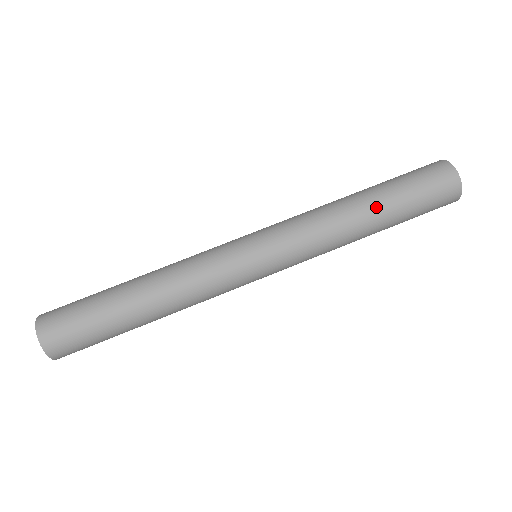
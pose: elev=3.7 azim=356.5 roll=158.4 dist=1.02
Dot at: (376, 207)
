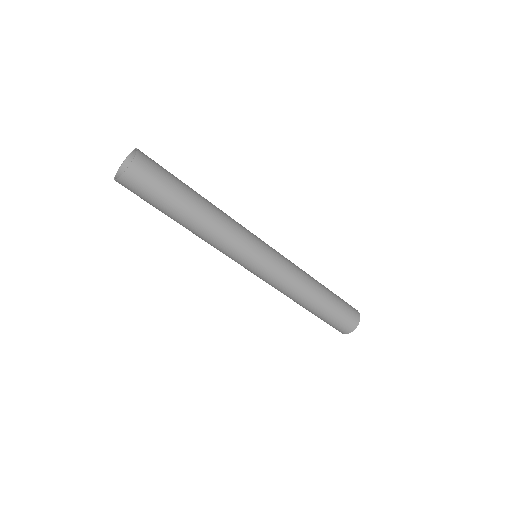
Dot at: (324, 296)
